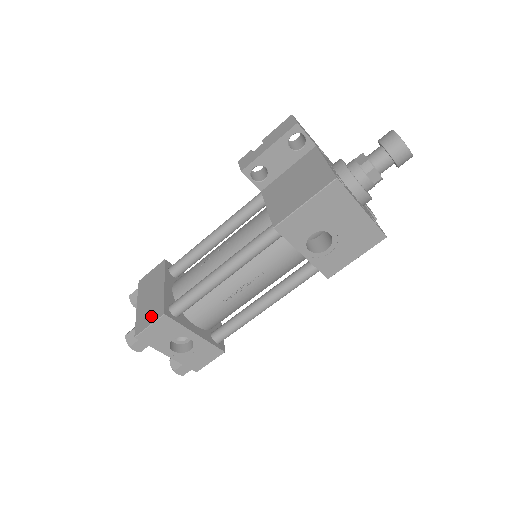
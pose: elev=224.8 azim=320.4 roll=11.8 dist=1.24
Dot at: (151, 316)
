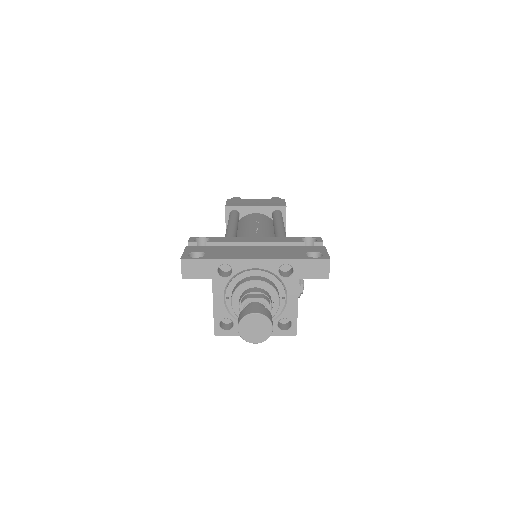
Dot at: occluded
